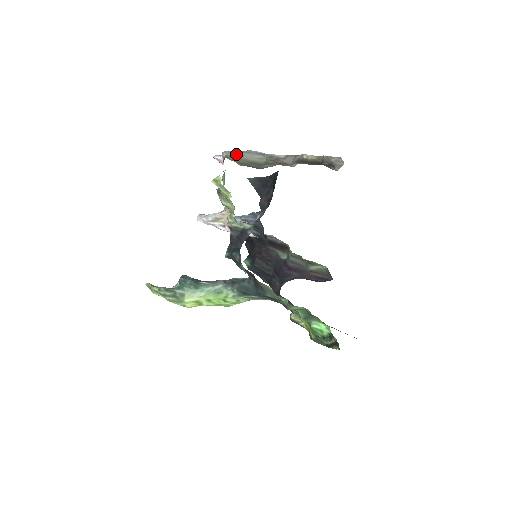
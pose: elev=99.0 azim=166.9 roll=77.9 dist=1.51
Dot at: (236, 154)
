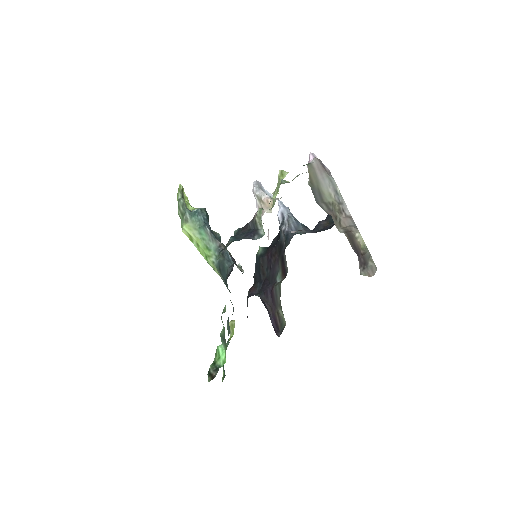
Dot at: (320, 171)
